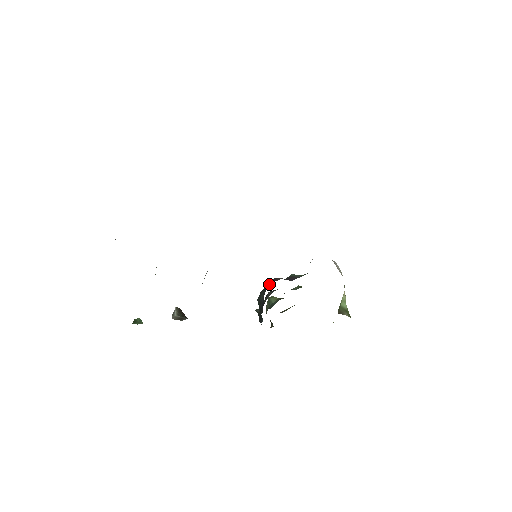
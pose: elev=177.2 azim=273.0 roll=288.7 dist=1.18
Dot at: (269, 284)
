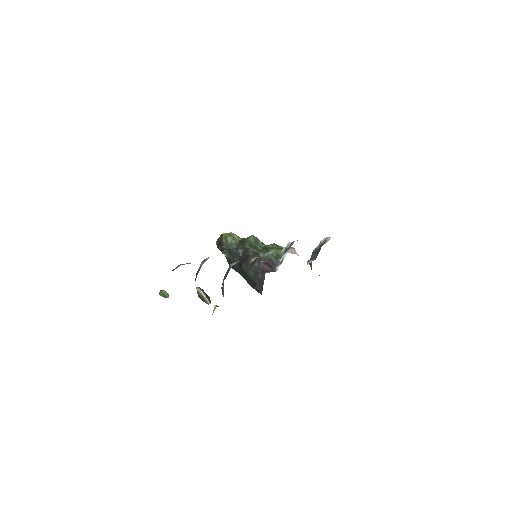
Dot at: (258, 267)
